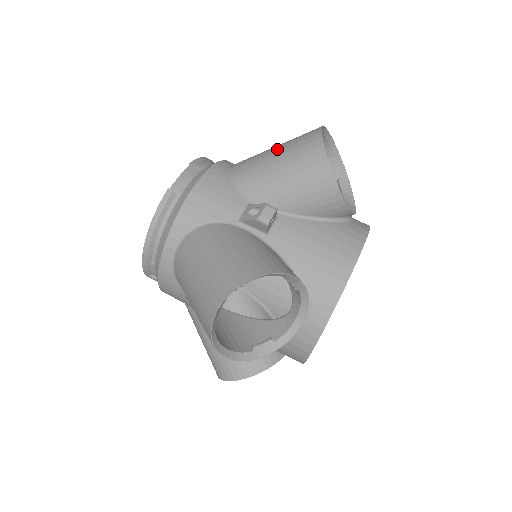
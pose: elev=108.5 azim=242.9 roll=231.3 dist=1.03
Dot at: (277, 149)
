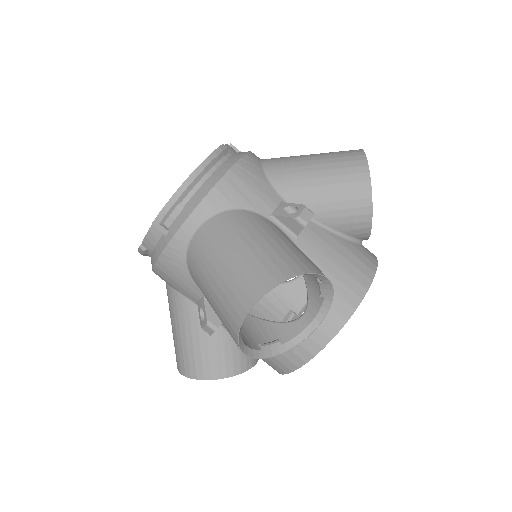
Dot at: (214, 286)
